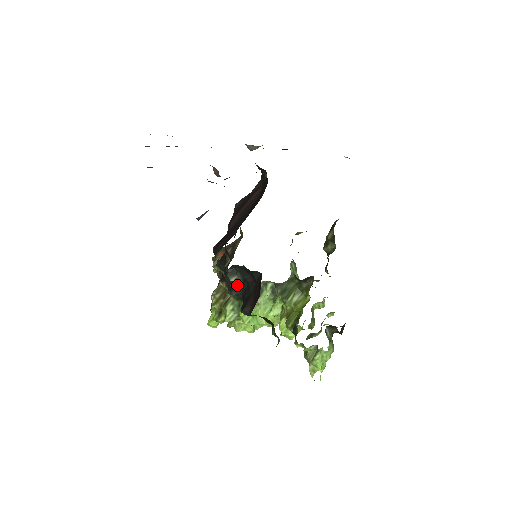
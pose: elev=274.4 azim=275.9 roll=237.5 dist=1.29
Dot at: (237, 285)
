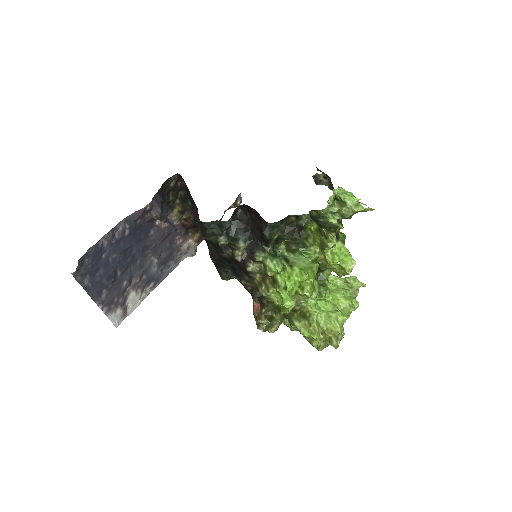
Dot at: (250, 245)
